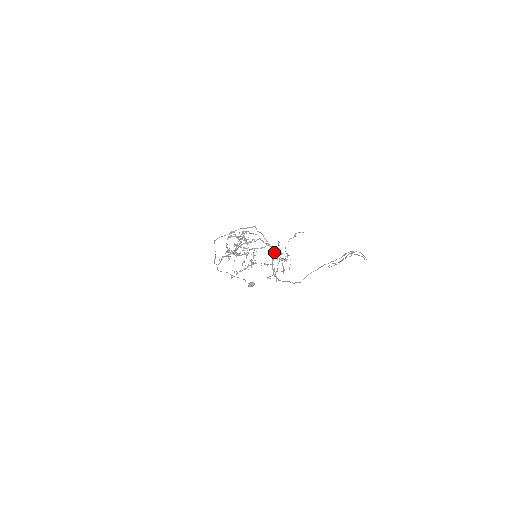
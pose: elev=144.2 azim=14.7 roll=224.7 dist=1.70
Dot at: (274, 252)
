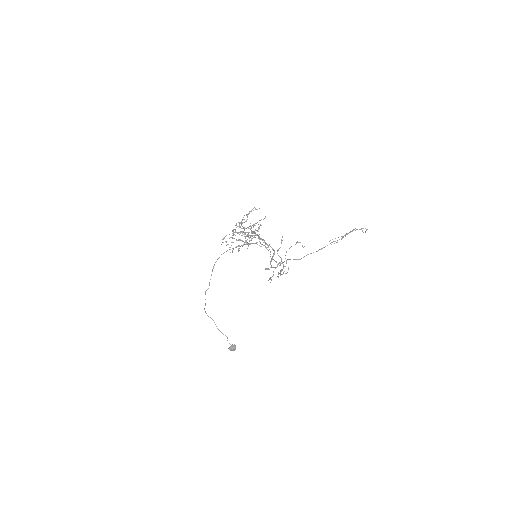
Dot at: occluded
